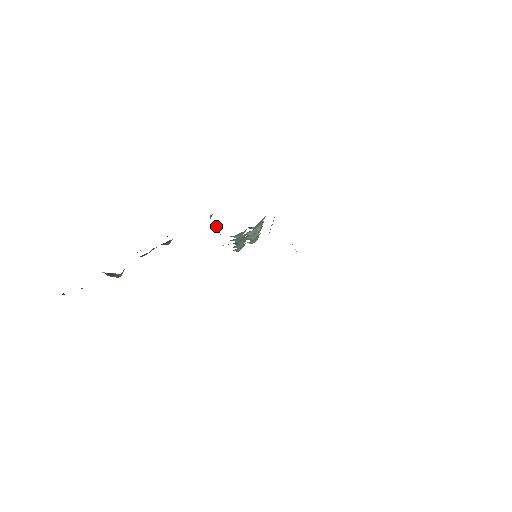
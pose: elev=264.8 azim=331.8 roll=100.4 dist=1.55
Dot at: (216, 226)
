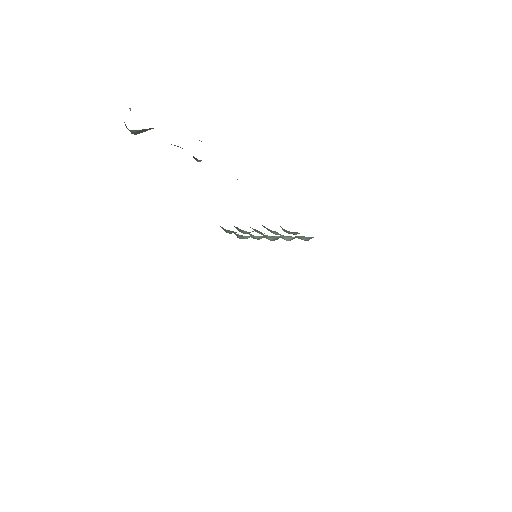
Dot at: occluded
